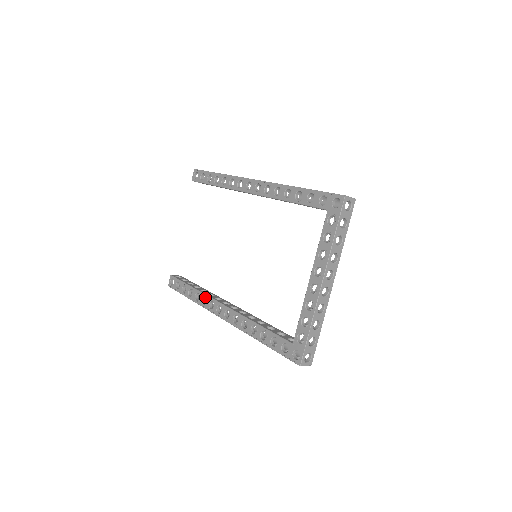
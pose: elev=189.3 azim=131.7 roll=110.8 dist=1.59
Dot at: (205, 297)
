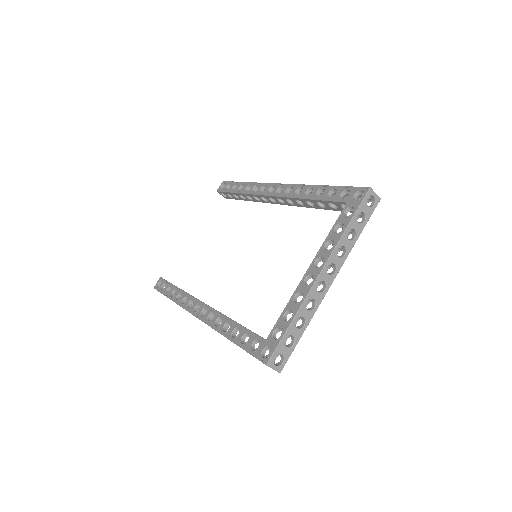
Dot at: (187, 296)
